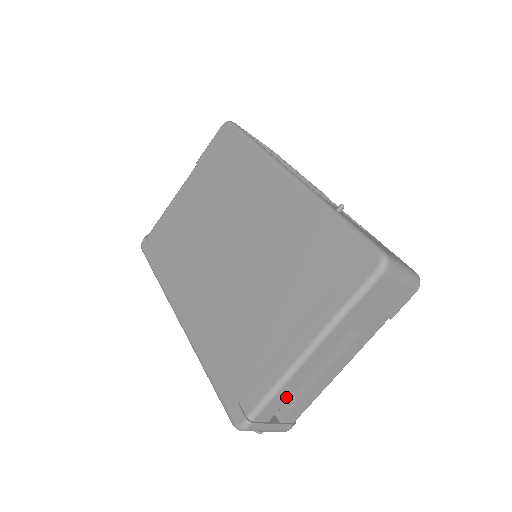
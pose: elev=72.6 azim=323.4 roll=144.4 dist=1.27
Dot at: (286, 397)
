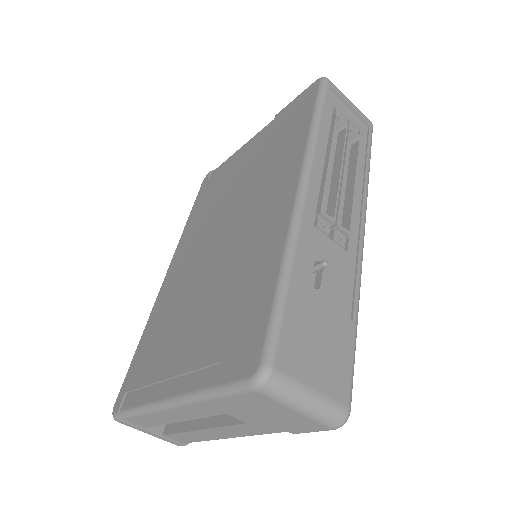
Dot at: (158, 422)
